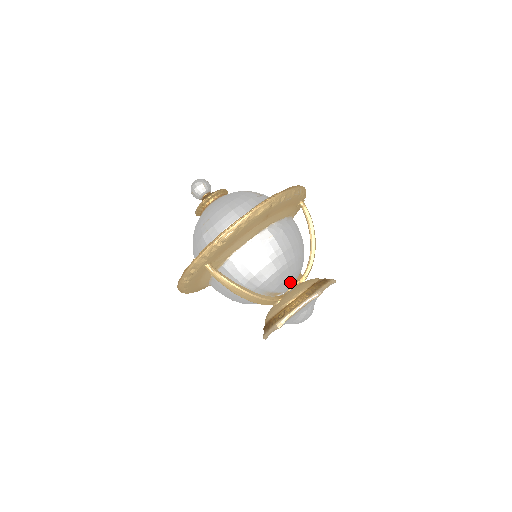
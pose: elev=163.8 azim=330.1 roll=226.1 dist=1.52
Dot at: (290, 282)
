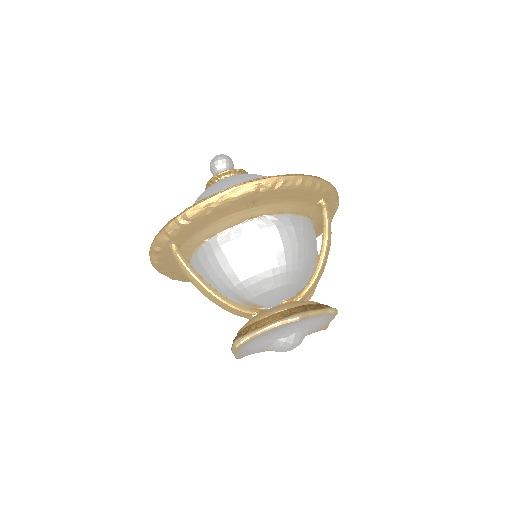
Dot at: (277, 296)
